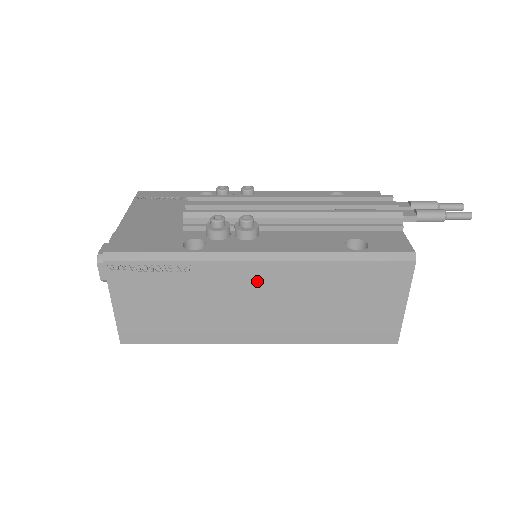
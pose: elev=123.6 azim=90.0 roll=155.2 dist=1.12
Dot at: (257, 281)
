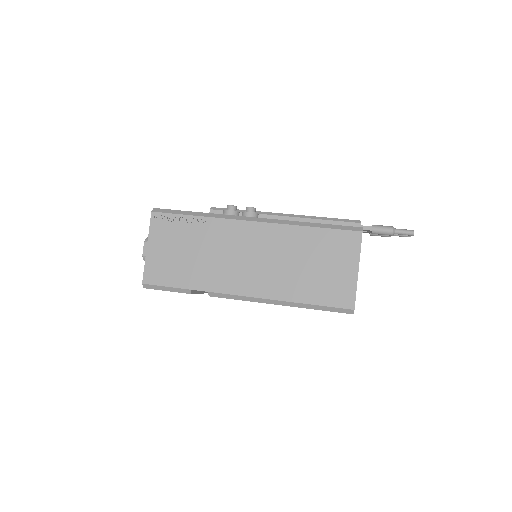
Dot at: (249, 237)
